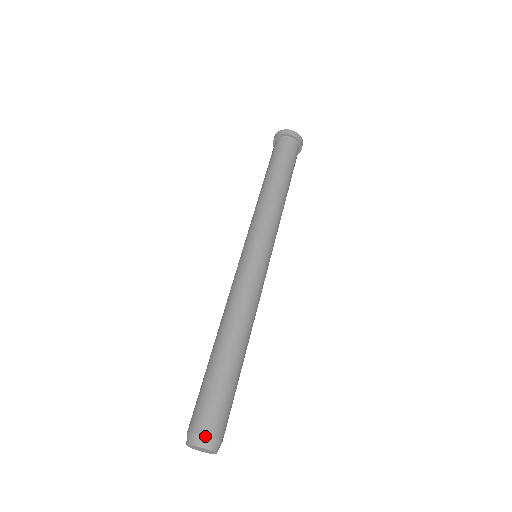
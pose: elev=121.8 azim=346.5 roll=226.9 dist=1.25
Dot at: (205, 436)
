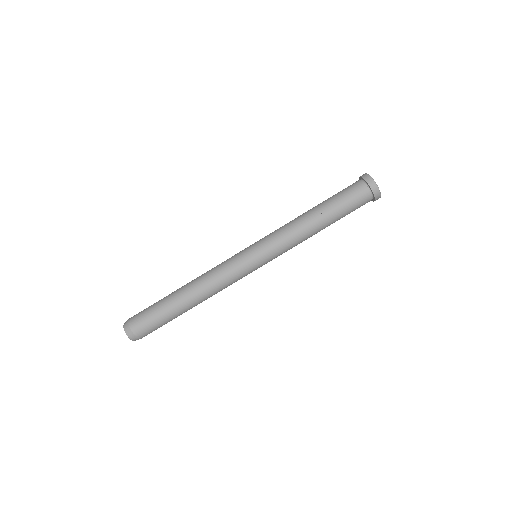
Dot at: occluded
